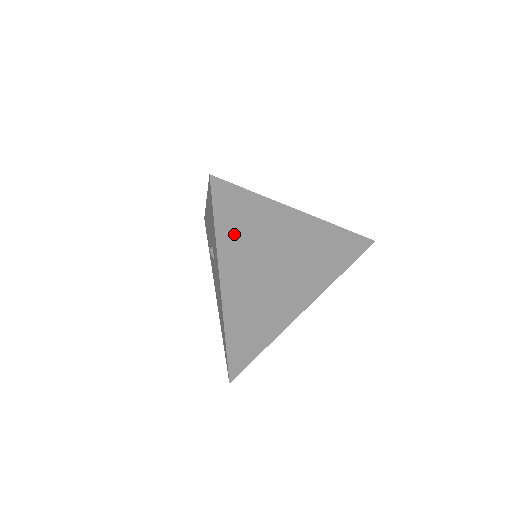
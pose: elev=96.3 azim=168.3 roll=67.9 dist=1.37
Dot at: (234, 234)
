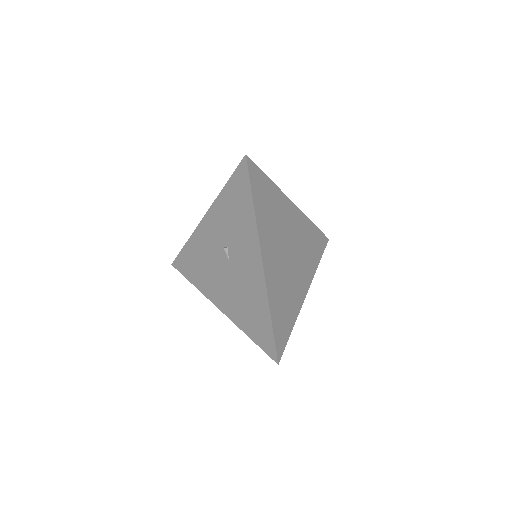
Dot at: (263, 210)
